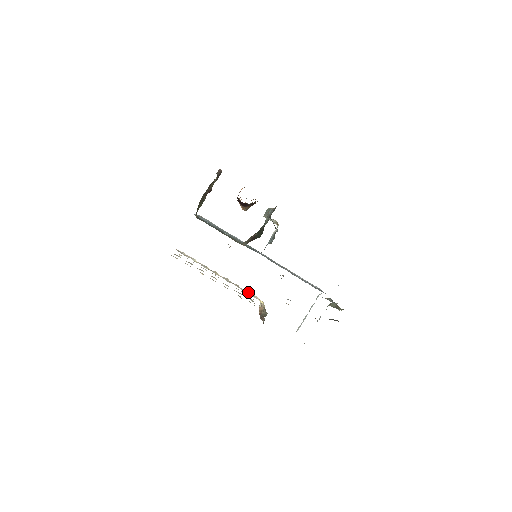
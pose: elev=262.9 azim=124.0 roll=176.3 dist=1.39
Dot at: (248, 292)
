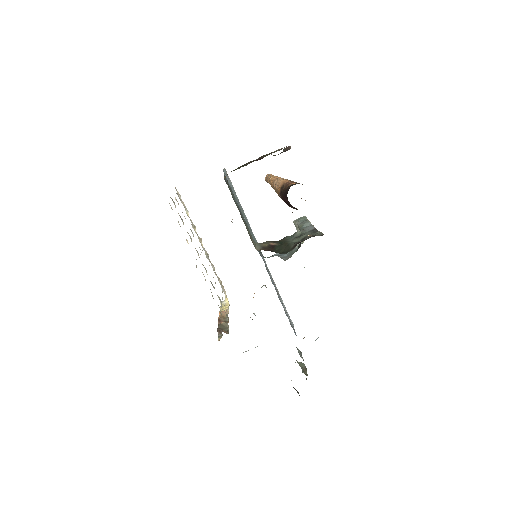
Dot at: (220, 281)
